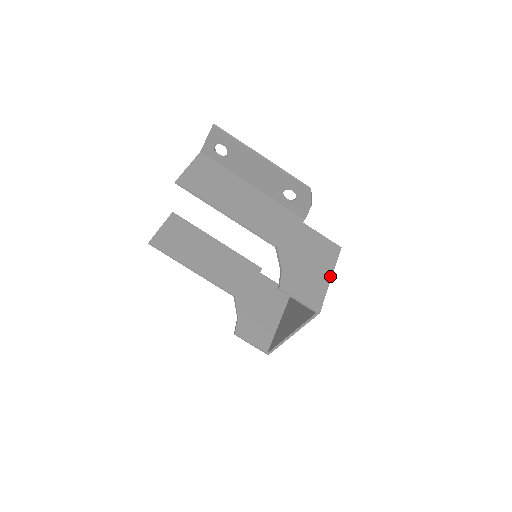
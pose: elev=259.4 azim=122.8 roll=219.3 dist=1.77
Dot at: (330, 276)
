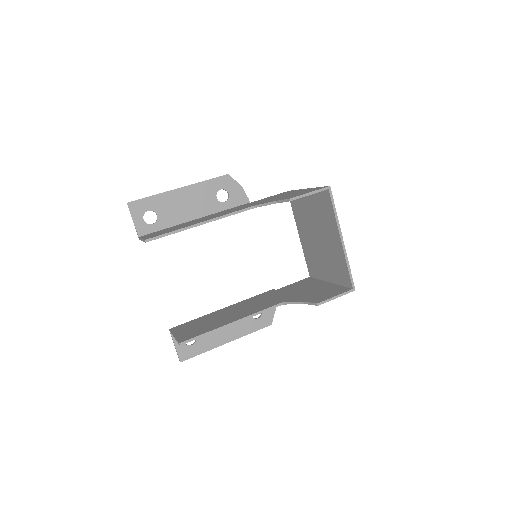
Dot at: (305, 189)
